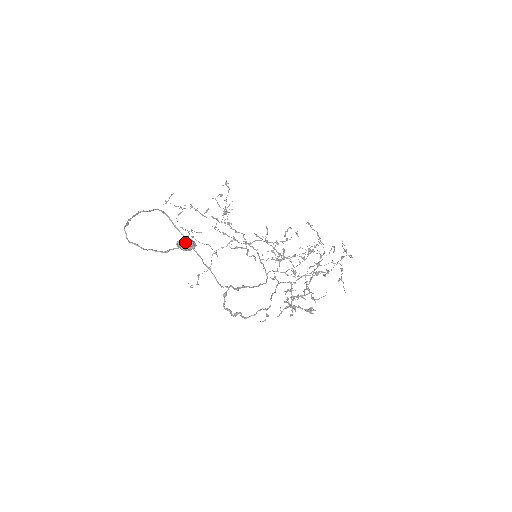
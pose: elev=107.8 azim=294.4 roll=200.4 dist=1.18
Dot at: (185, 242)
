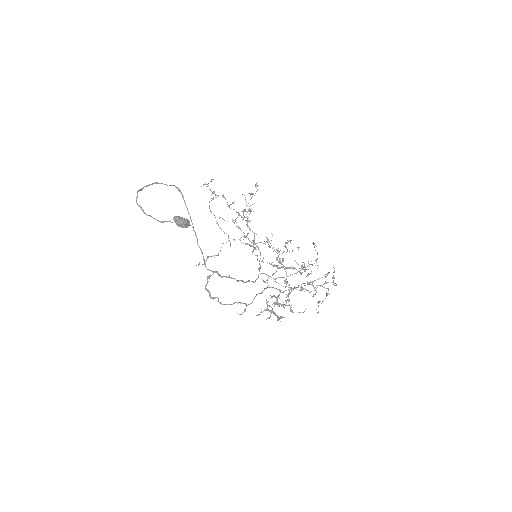
Dot at: (180, 219)
